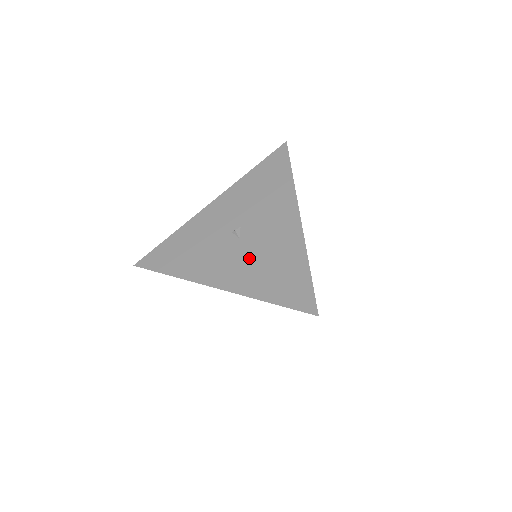
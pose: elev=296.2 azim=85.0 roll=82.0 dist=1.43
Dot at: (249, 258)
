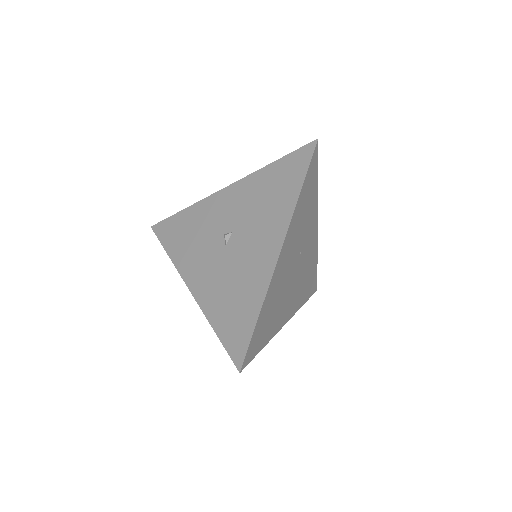
Dot at: (222, 273)
